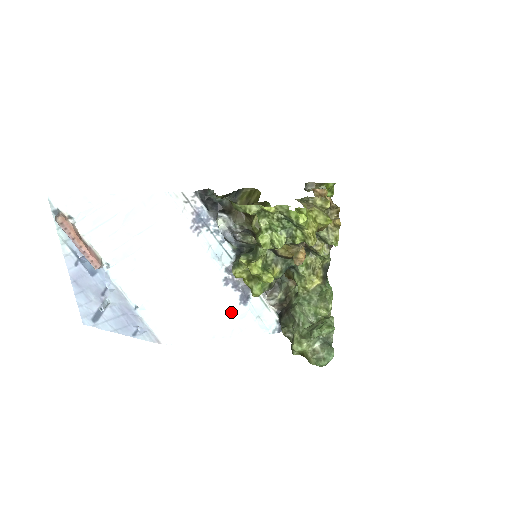
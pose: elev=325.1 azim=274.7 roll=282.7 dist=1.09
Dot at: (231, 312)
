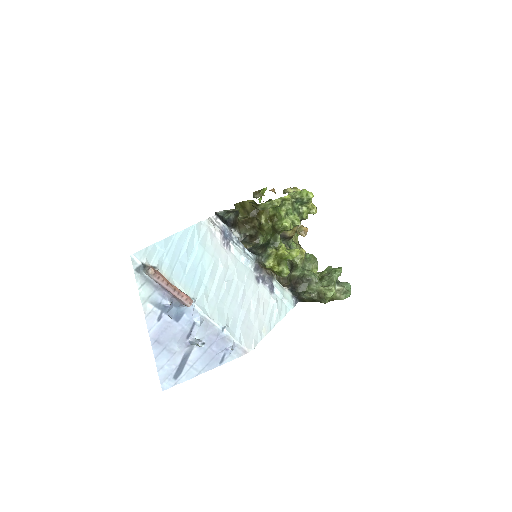
Dot at: (270, 302)
